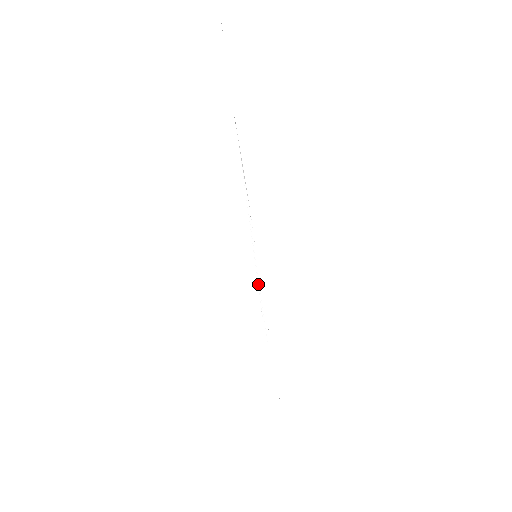
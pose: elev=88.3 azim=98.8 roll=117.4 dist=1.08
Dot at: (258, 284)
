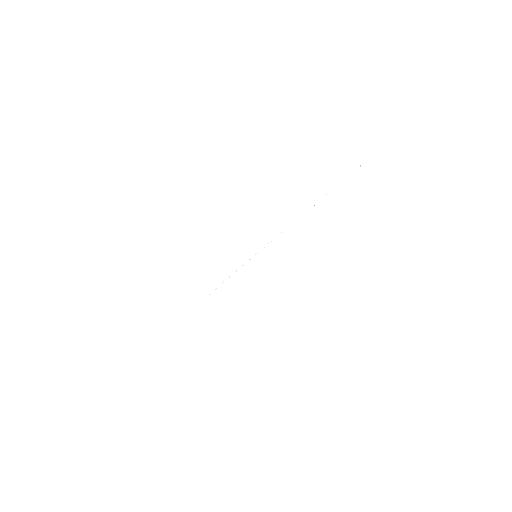
Dot at: (238, 269)
